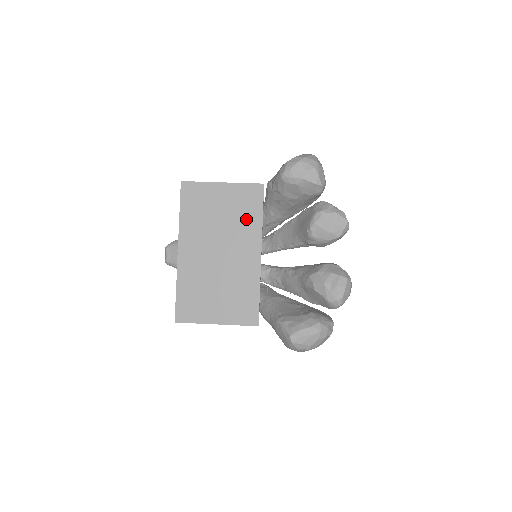
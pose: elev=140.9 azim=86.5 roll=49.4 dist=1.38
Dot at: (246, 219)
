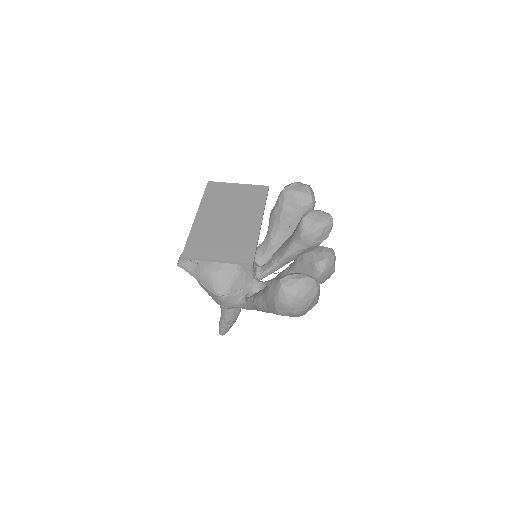
Dot at: (253, 202)
